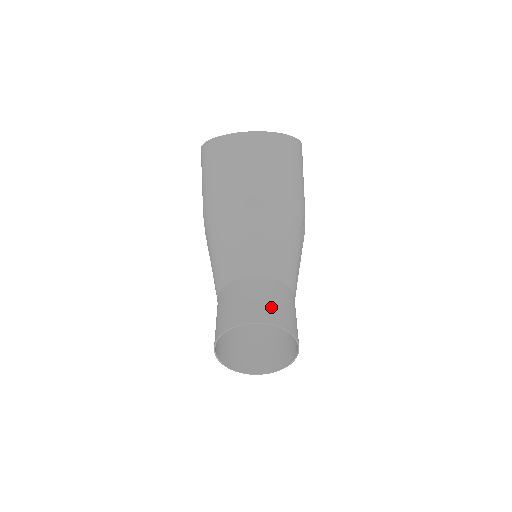
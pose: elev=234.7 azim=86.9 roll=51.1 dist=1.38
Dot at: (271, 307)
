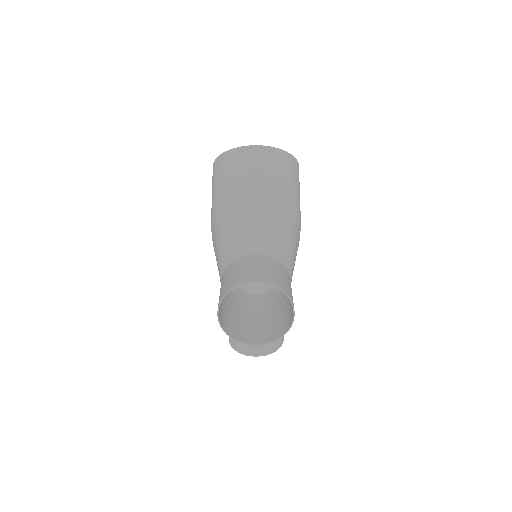
Dot at: (271, 274)
